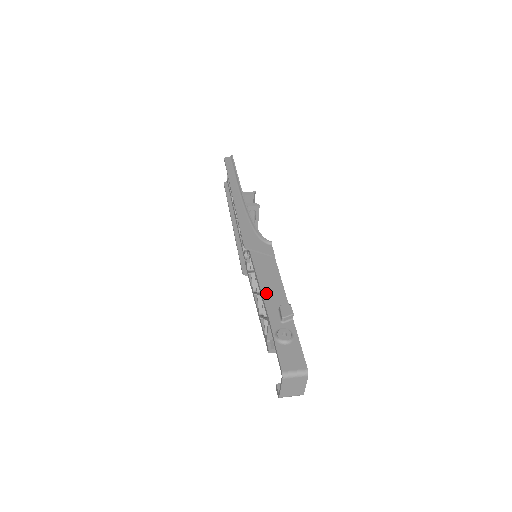
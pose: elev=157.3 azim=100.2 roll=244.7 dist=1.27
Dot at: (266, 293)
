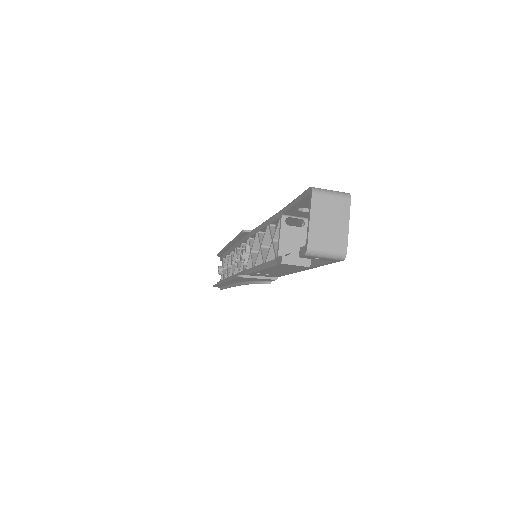
Dot at: occluded
